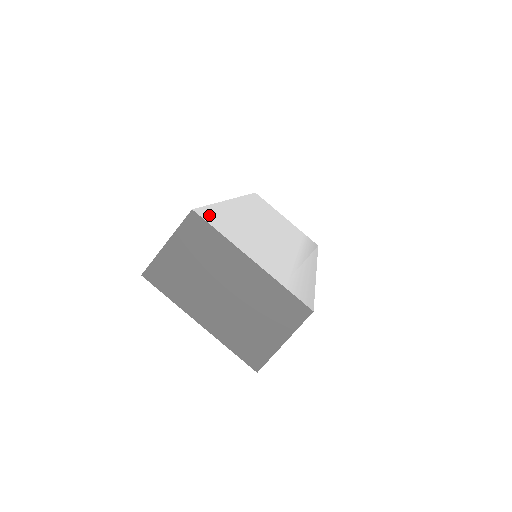
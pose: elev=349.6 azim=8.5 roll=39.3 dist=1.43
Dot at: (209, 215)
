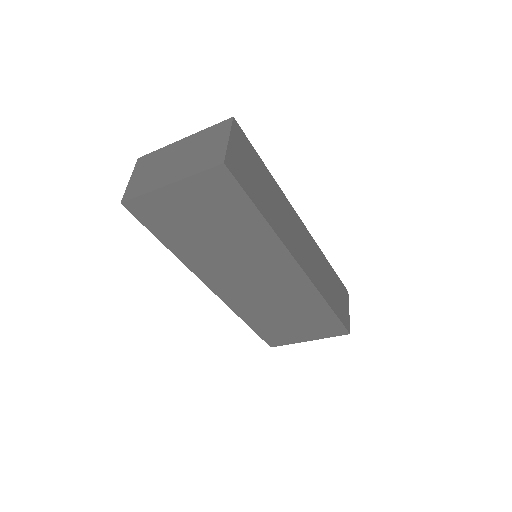
Dot at: occluded
